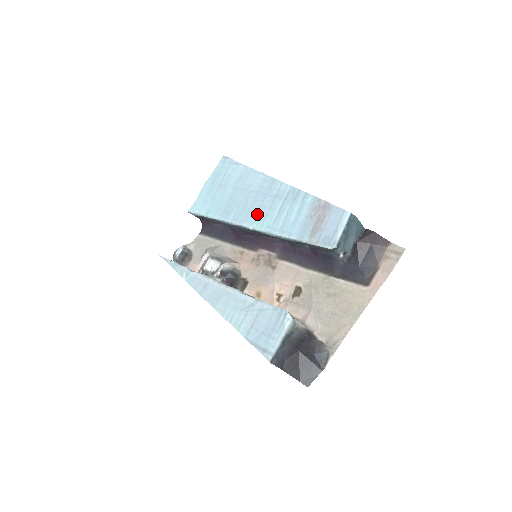
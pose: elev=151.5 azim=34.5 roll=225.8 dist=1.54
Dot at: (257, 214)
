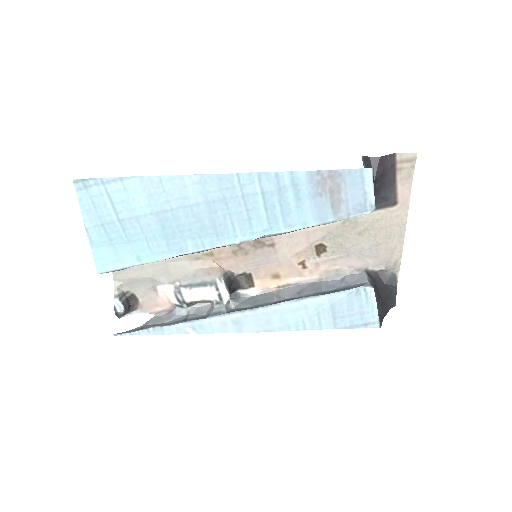
Dot at: (233, 226)
